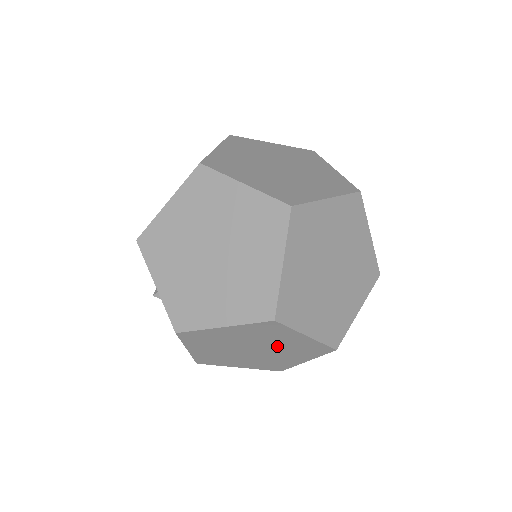
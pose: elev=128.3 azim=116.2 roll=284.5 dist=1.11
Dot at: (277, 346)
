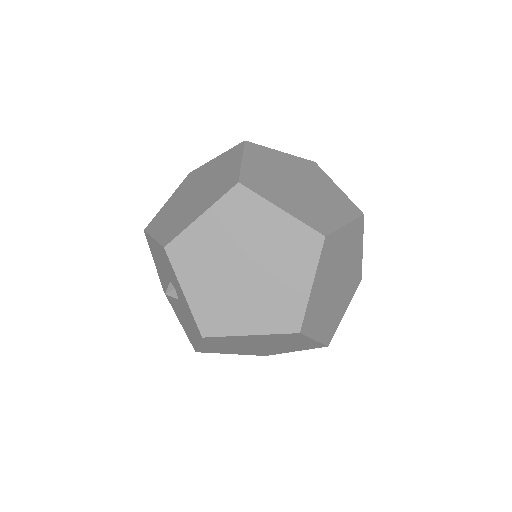
Dot at: (282, 344)
